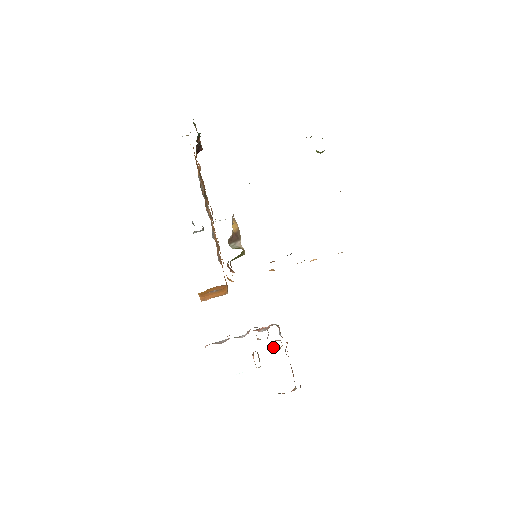
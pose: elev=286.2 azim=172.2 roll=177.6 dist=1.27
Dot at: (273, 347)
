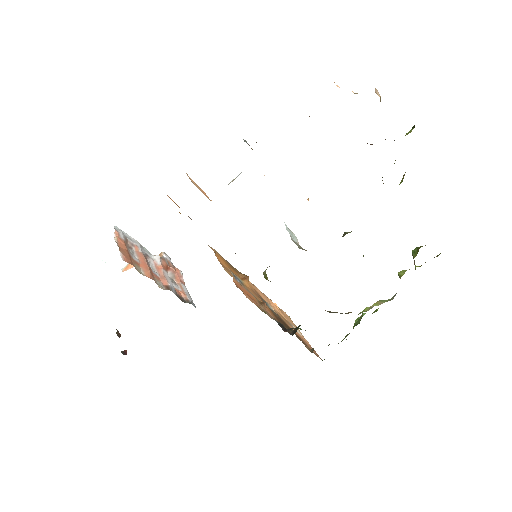
Dot at: occluded
